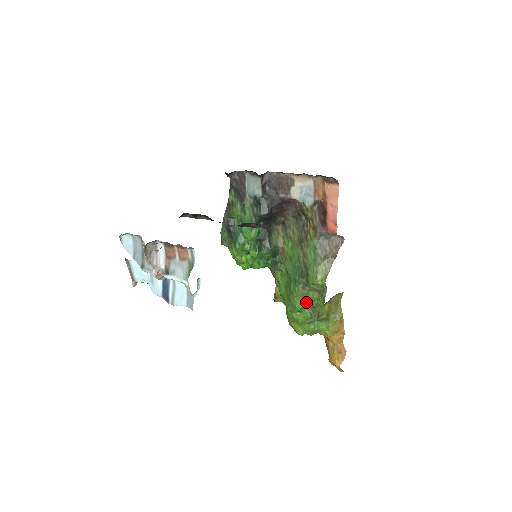
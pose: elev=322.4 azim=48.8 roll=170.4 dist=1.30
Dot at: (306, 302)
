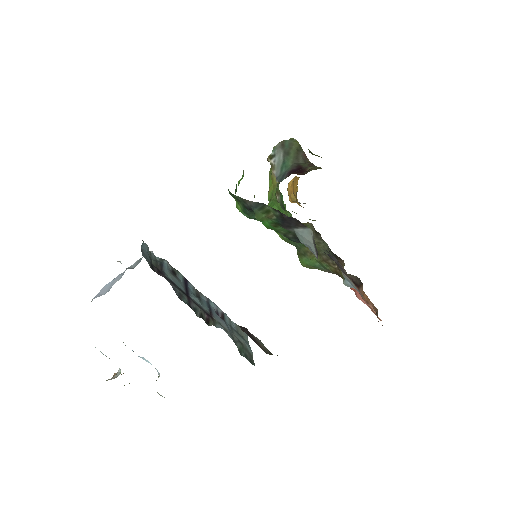
Dot at: occluded
